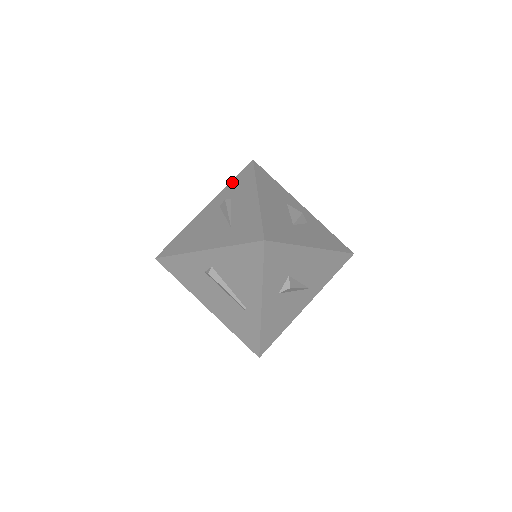
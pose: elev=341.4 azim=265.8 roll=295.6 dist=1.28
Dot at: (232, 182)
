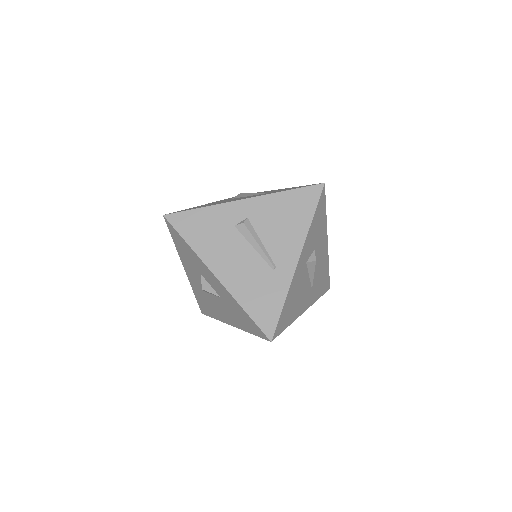
Dot at: (232, 197)
